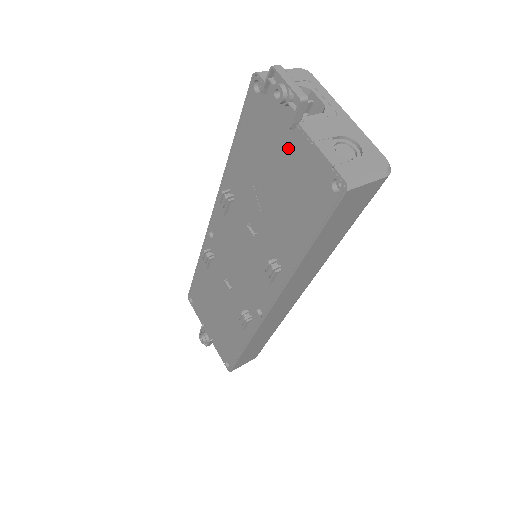
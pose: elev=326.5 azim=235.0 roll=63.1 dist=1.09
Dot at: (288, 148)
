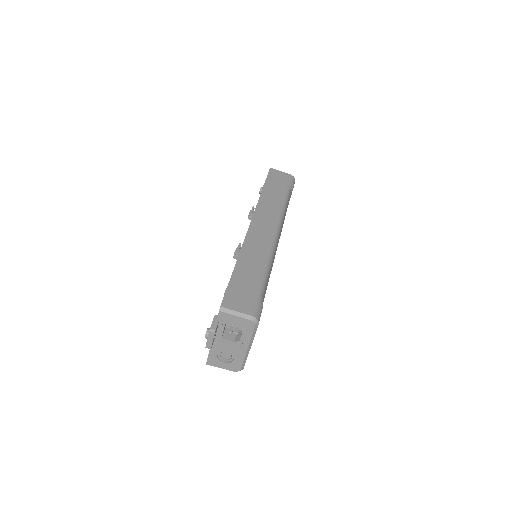
Dot at: occluded
